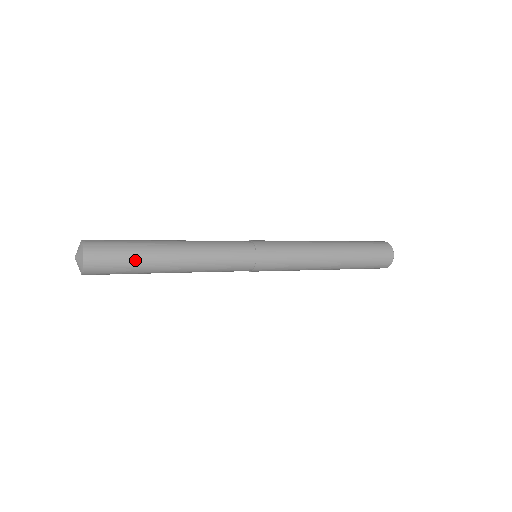
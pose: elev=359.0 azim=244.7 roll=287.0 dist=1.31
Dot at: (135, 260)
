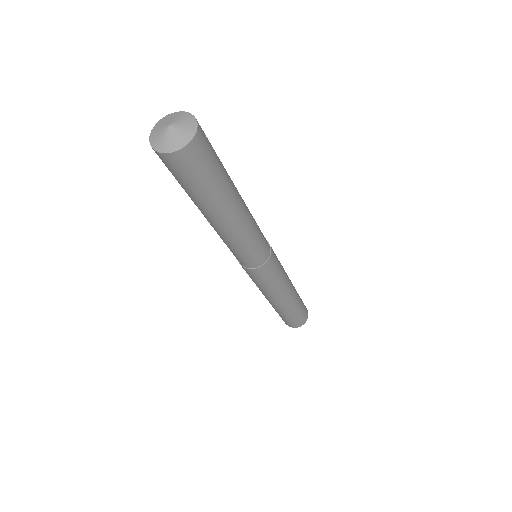
Dot at: (214, 188)
